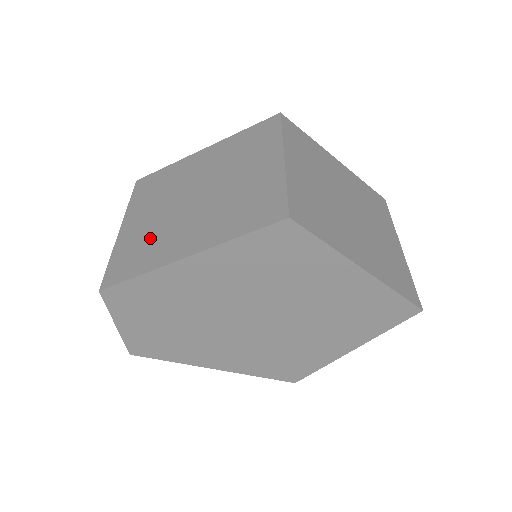
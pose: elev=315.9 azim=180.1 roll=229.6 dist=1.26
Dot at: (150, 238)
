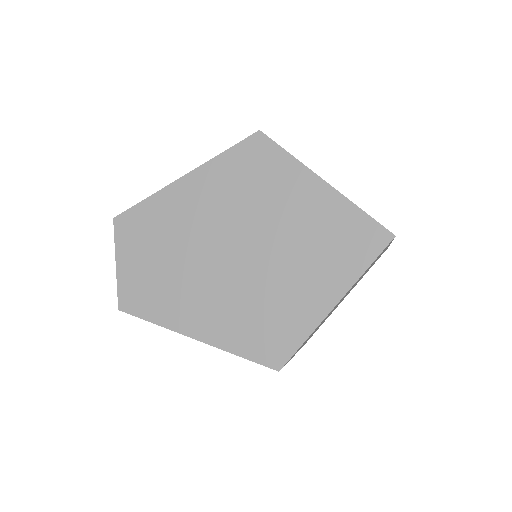
Dot at: occluded
